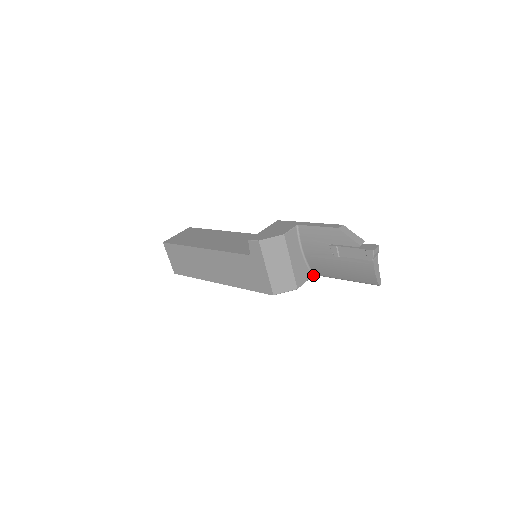
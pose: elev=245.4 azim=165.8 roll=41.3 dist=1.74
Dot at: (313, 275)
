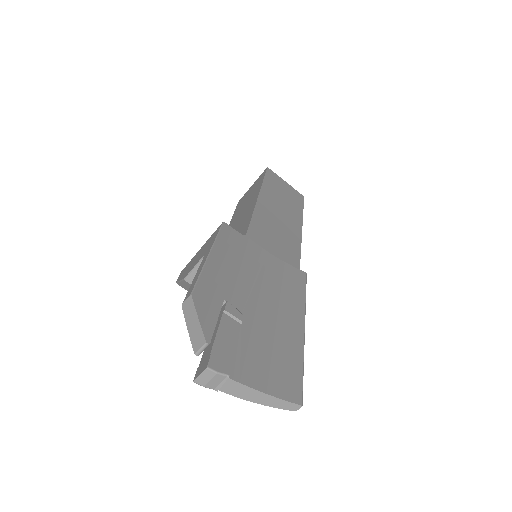
Dot at: occluded
